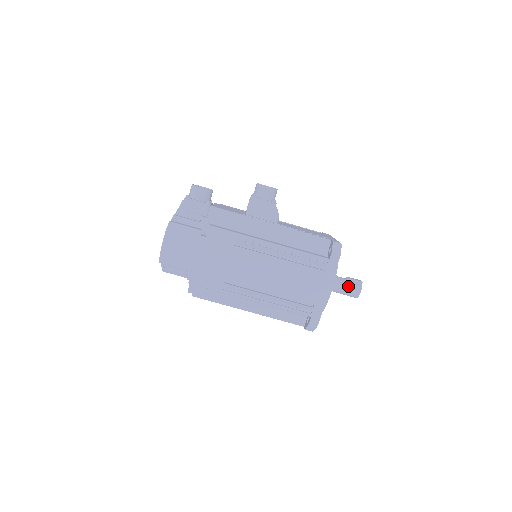
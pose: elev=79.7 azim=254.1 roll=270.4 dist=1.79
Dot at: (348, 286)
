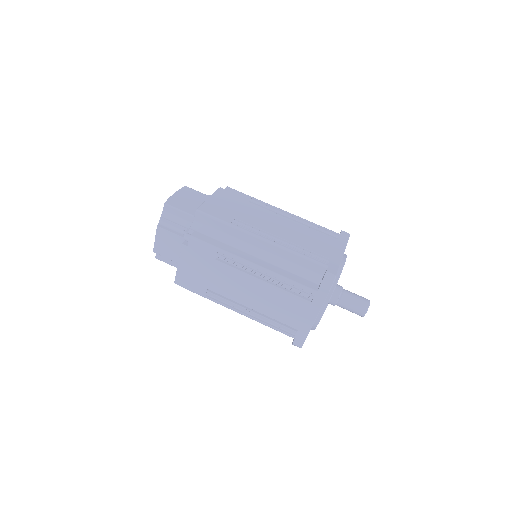
Dot at: (356, 294)
